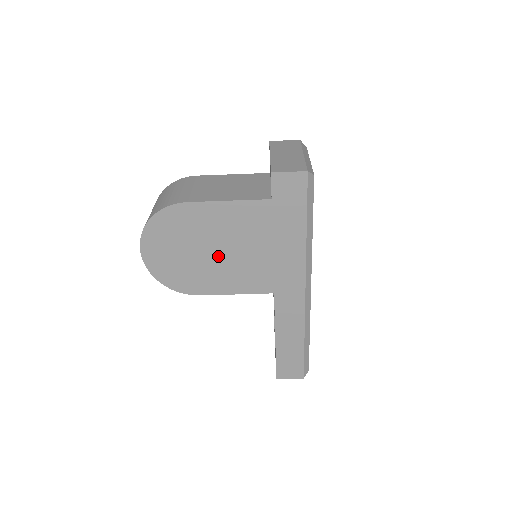
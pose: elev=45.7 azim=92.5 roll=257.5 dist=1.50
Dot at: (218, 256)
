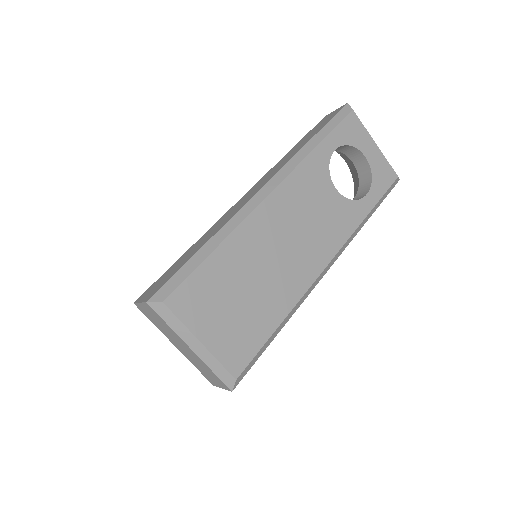
Dot at: occluded
